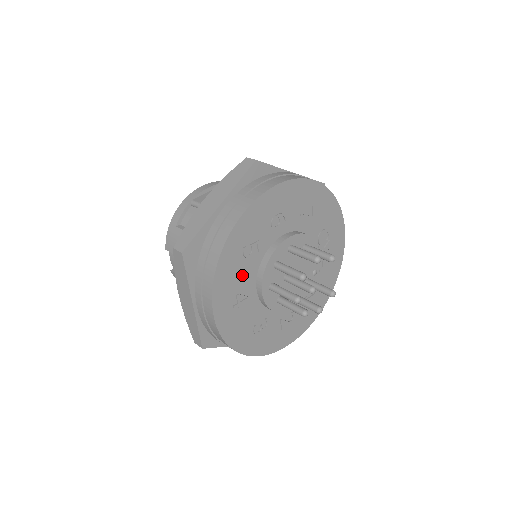
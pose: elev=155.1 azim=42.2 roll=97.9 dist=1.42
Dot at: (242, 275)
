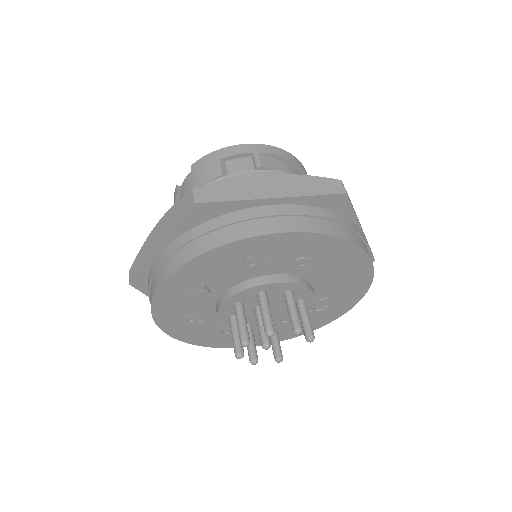
Dot at: (224, 274)
